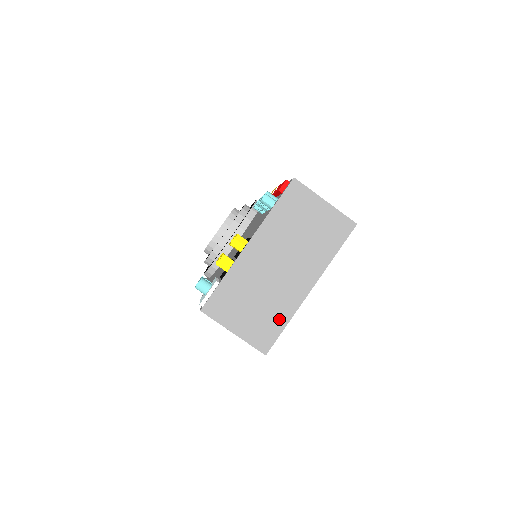
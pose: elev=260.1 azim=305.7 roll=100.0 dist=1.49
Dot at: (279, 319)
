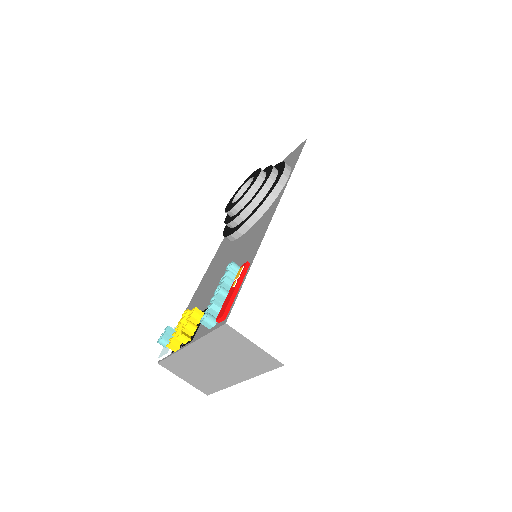
Dot at: (216, 385)
